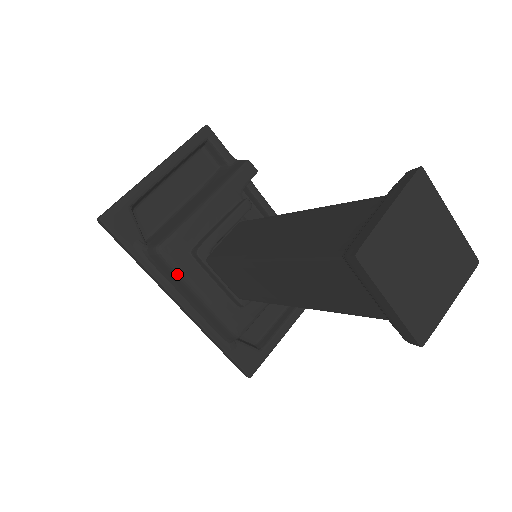
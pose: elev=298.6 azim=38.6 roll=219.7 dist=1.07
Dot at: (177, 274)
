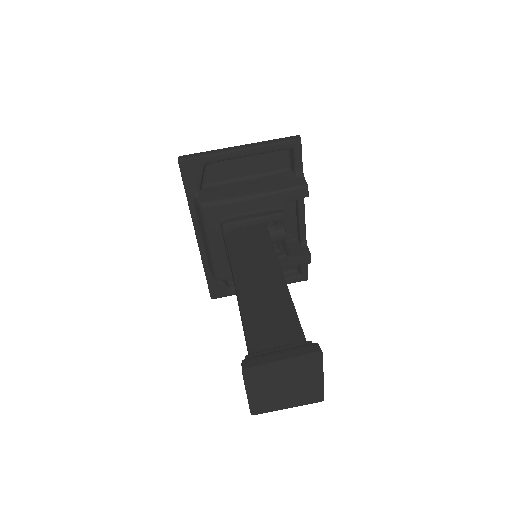
Dot at: (204, 226)
